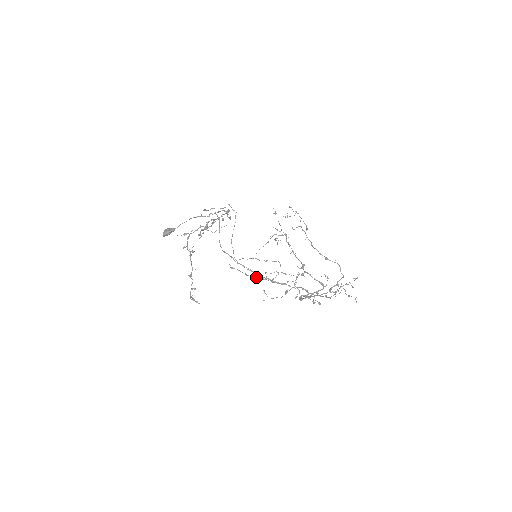
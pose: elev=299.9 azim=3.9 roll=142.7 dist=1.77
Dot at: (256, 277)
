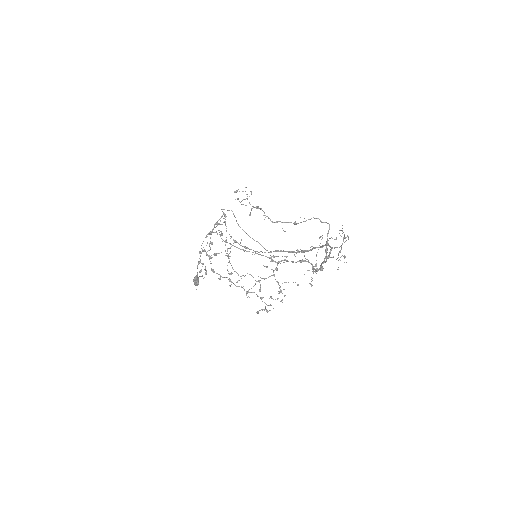
Dot at: occluded
